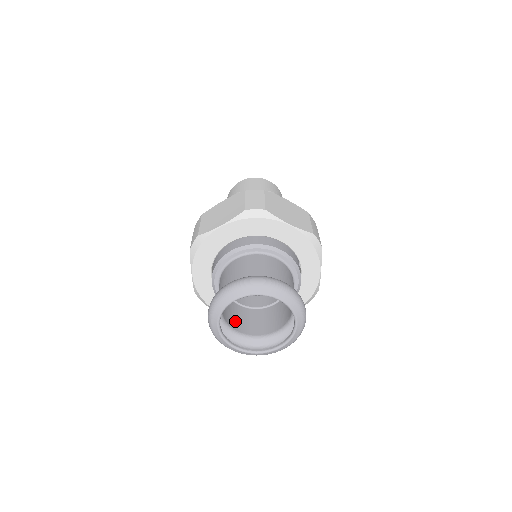
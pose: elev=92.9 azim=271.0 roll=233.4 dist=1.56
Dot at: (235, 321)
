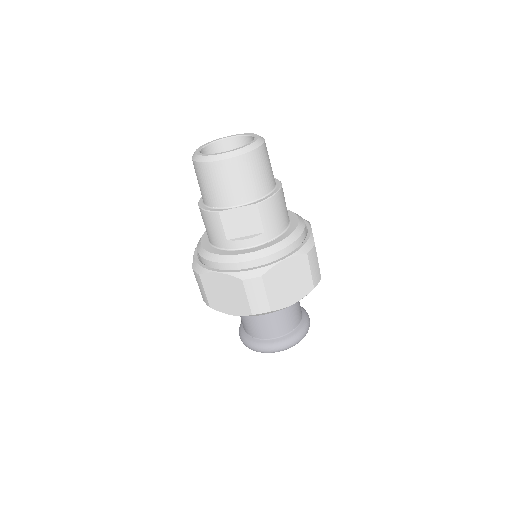
Dot at: occluded
